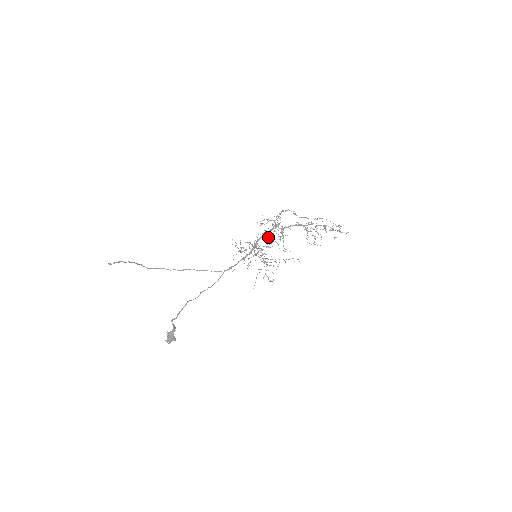
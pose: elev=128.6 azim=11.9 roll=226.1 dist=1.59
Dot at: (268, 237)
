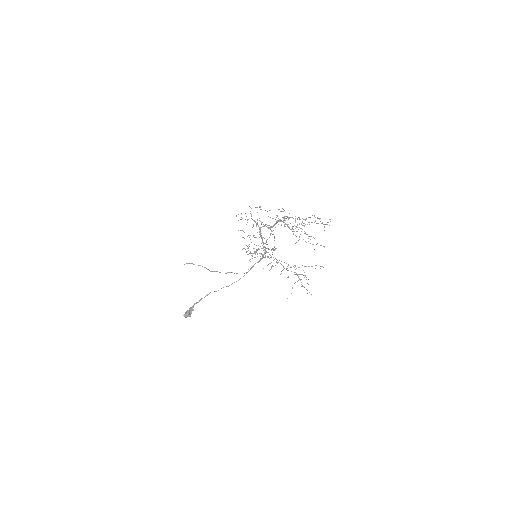
Dot at: occluded
